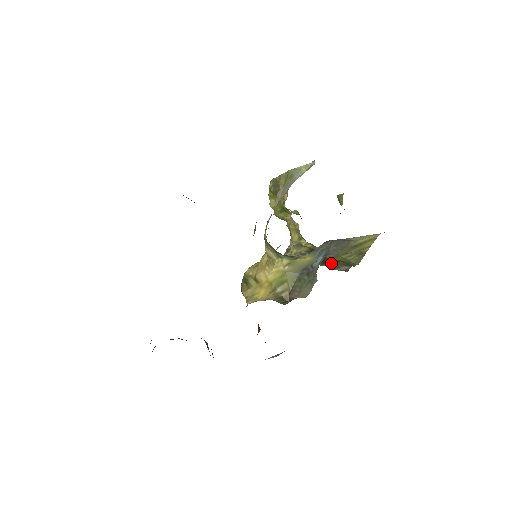
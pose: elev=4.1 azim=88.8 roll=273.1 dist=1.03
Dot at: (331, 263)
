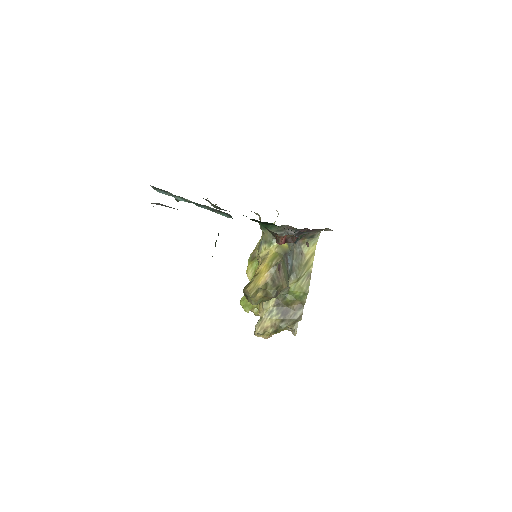
Dot at: (290, 312)
